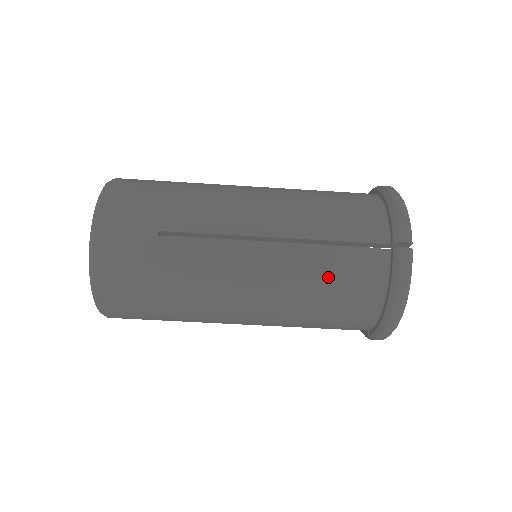
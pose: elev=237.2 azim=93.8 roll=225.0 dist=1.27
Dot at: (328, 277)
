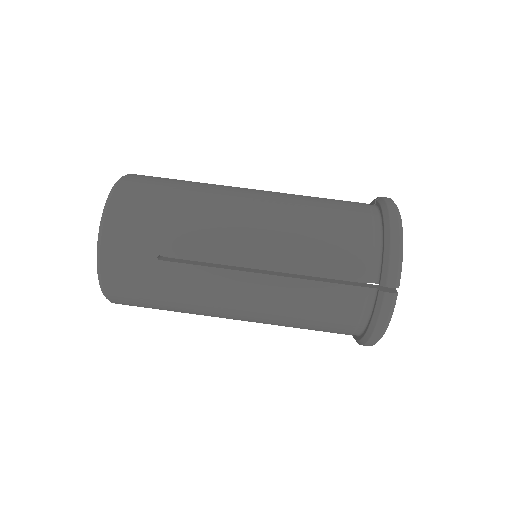
Dot at: (325, 206)
